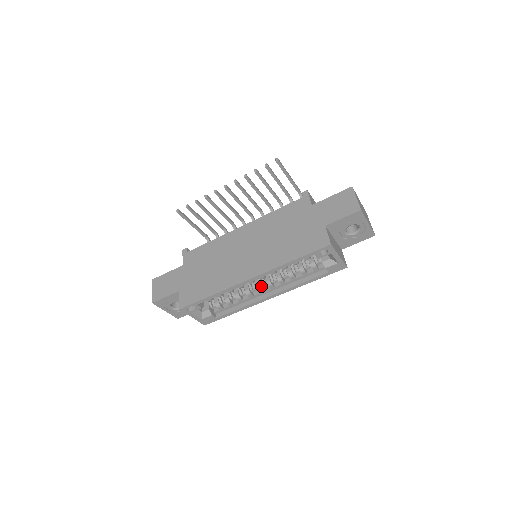
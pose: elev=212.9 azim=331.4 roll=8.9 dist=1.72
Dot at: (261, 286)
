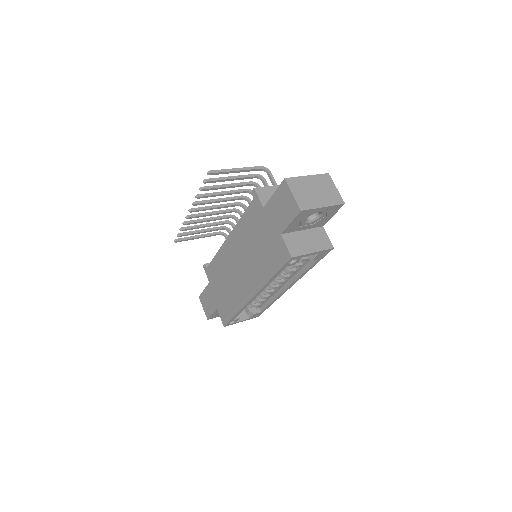
Dot at: (273, 285)
